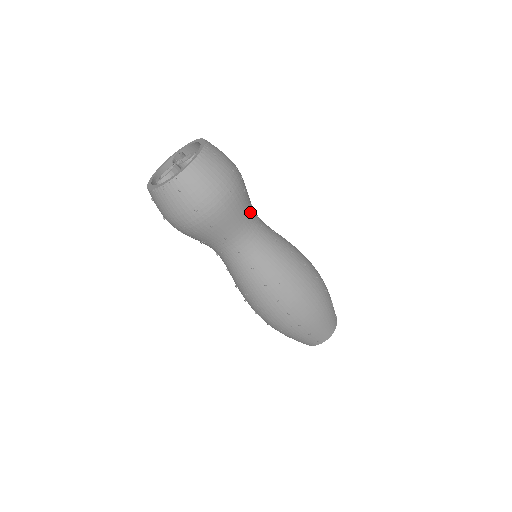
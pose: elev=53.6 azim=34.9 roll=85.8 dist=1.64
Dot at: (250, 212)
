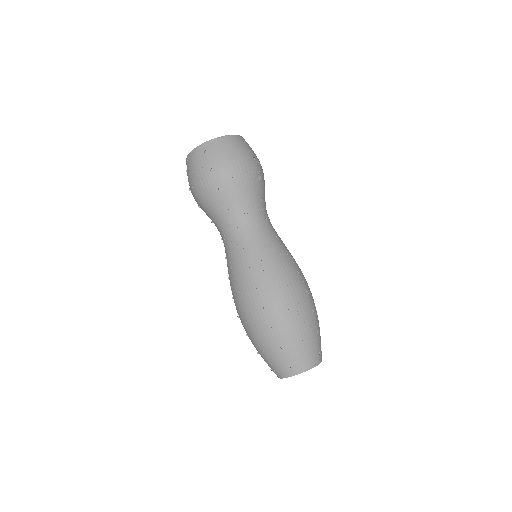
Dot at: occluded
